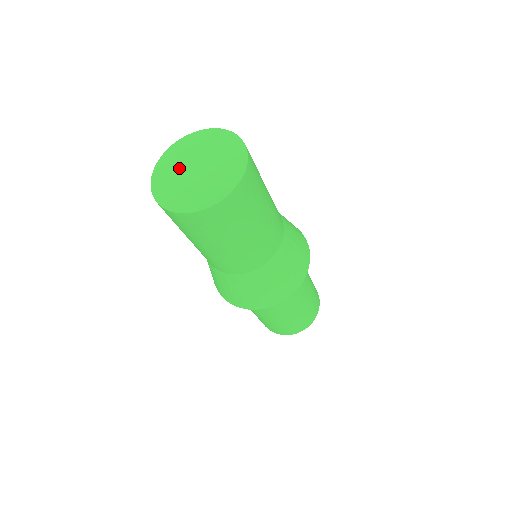
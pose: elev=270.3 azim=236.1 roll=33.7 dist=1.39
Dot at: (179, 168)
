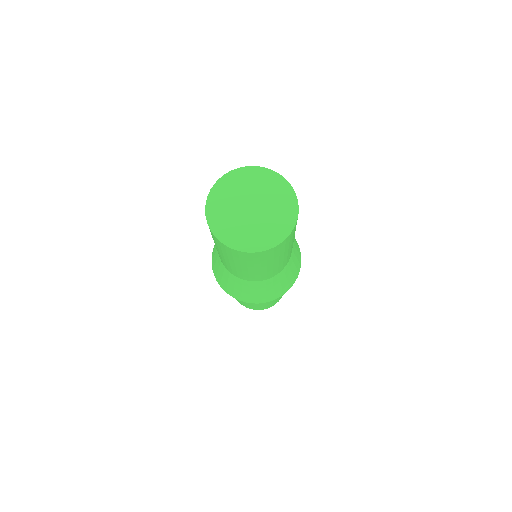
Dot at: (232, 205)
